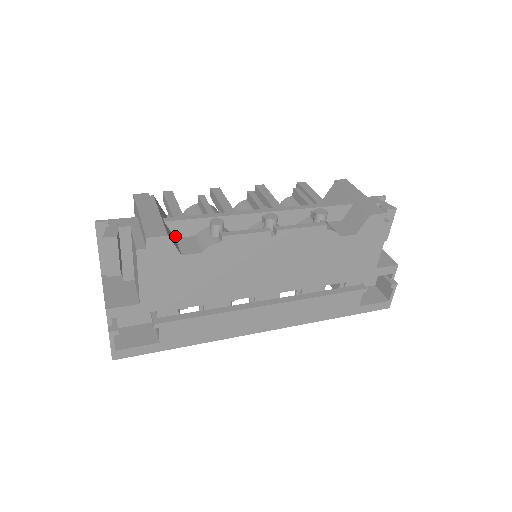
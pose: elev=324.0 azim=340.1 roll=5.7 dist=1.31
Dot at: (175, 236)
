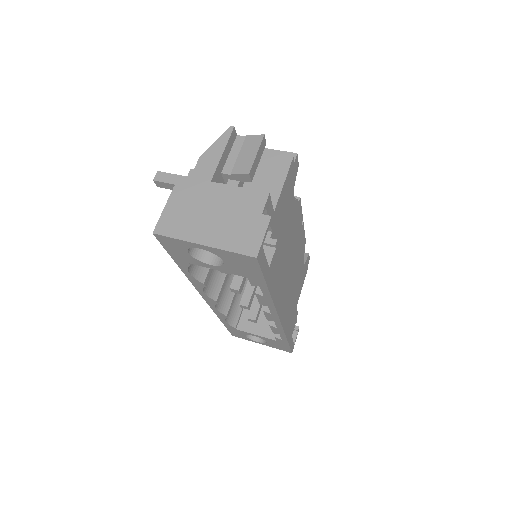
Dot at: occluded
